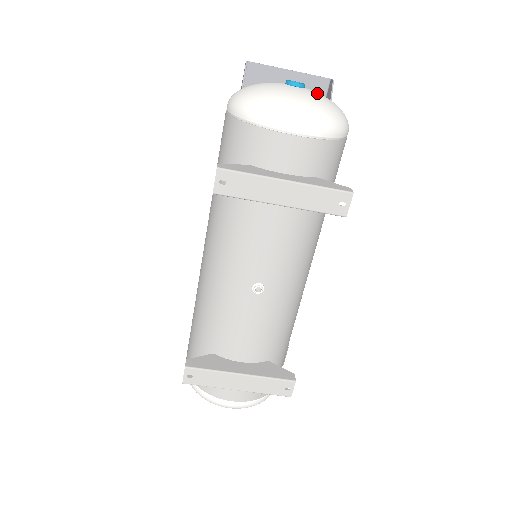
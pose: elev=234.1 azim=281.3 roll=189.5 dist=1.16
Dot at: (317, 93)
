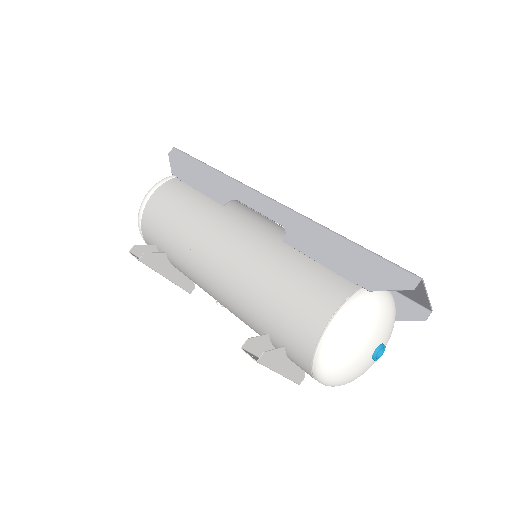
Dot at: occluded
